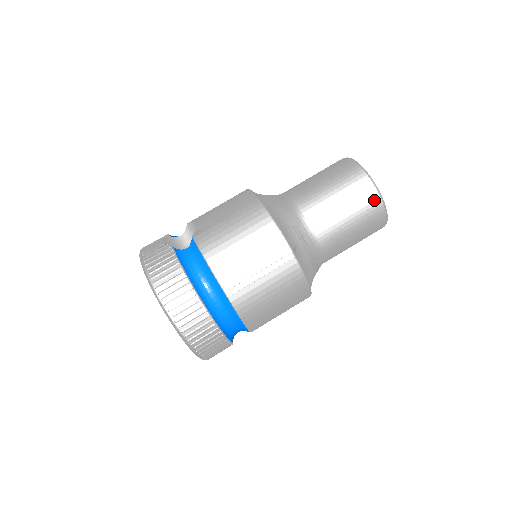
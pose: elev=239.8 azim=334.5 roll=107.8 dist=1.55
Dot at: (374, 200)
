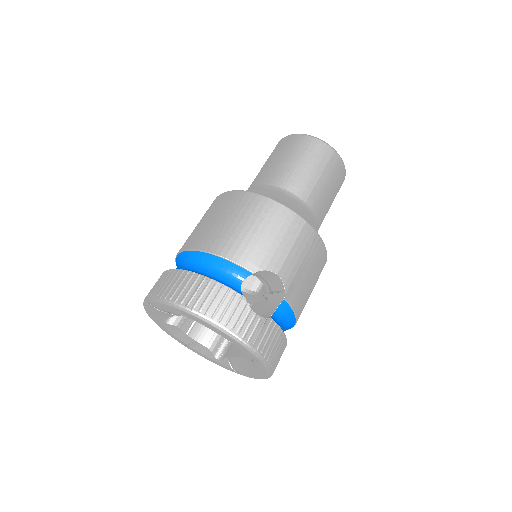
Dot at: occluded
